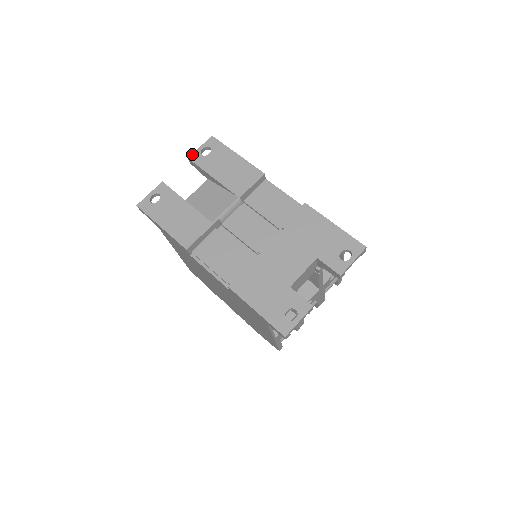
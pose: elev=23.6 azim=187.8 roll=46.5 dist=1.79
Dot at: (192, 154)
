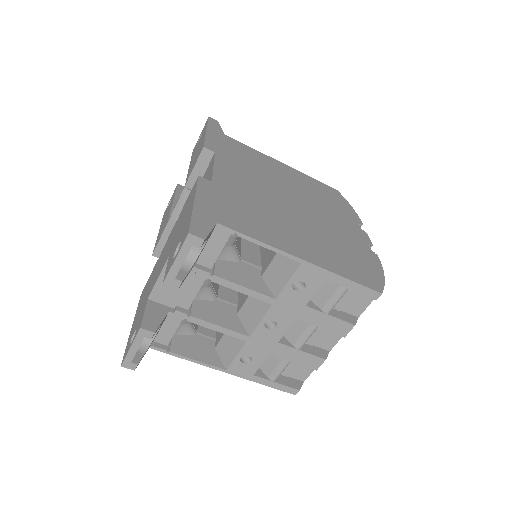
Dot at: (195, 145)
